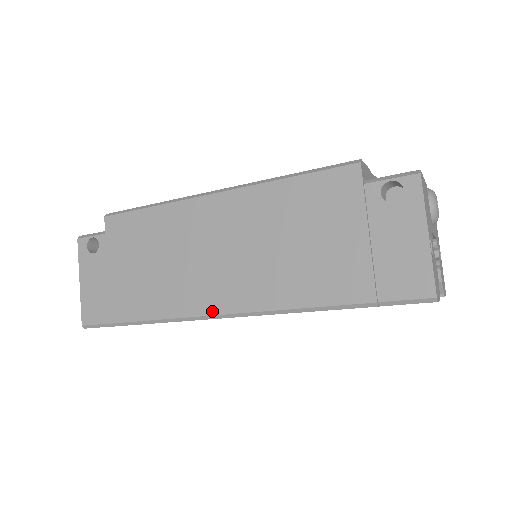
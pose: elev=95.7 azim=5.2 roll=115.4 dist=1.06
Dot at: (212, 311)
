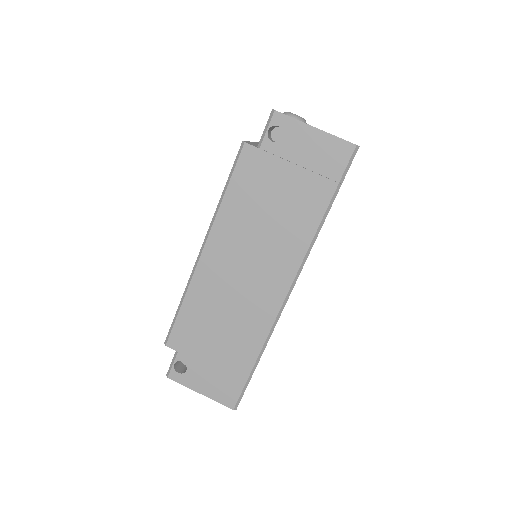
Dot at: (281, 299)
